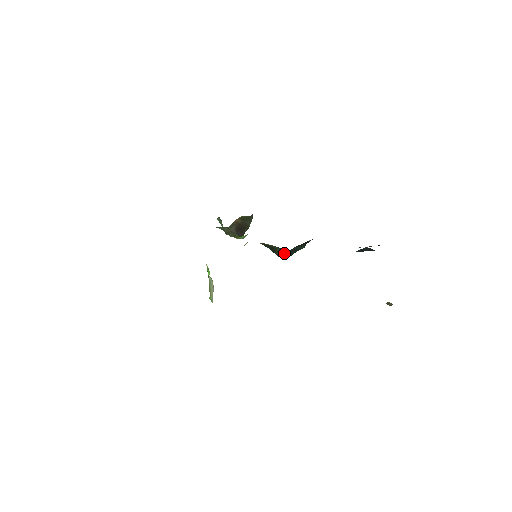
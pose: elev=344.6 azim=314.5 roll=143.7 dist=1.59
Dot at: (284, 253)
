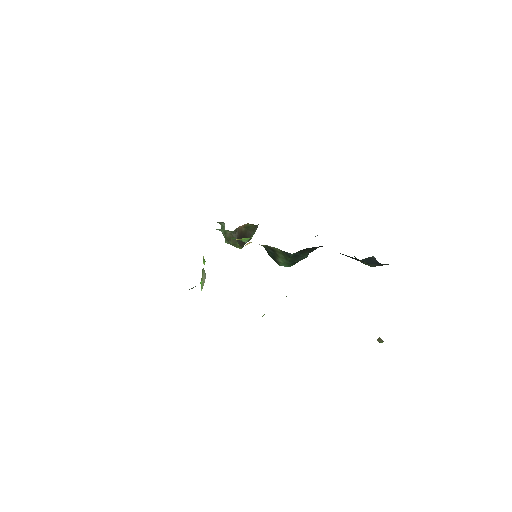
Dot at: (285, 260)
